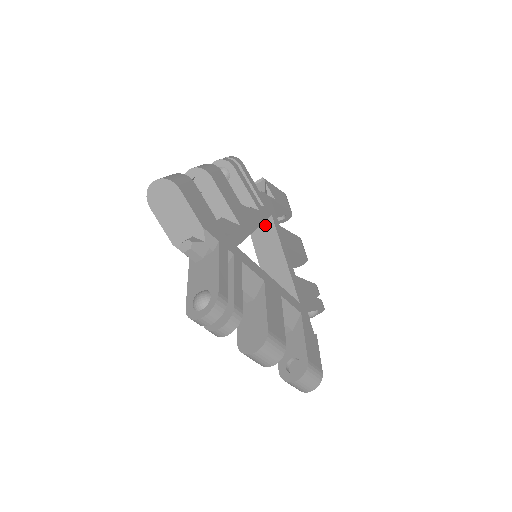
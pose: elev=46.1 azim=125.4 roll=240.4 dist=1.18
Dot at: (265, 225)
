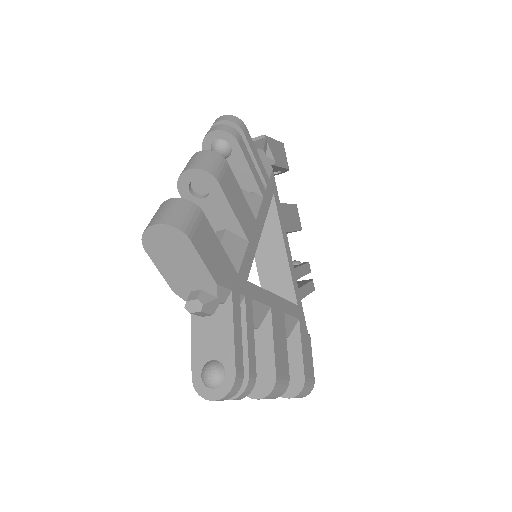
Dot at: occluded
